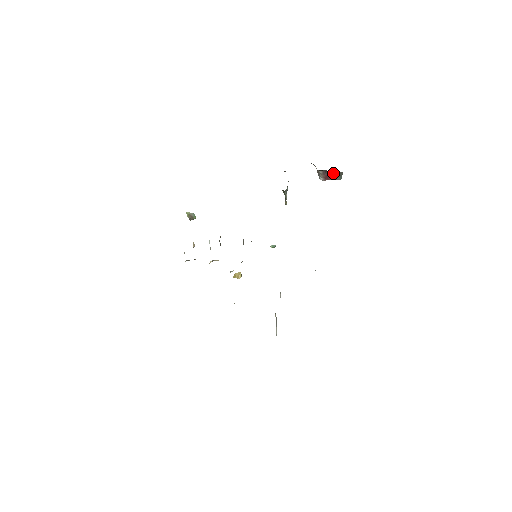
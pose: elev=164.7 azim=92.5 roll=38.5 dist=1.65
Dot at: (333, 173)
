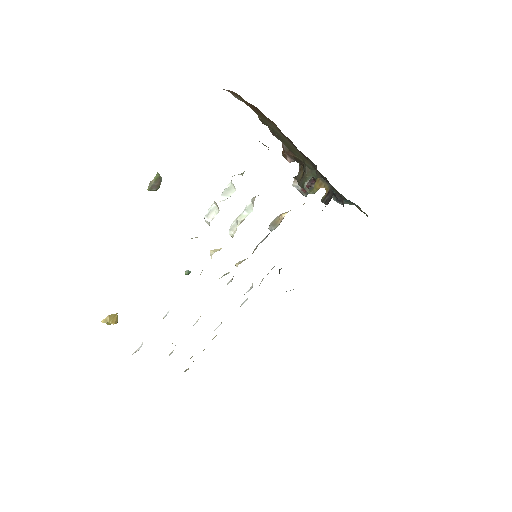
Dot at: (311, 185)
